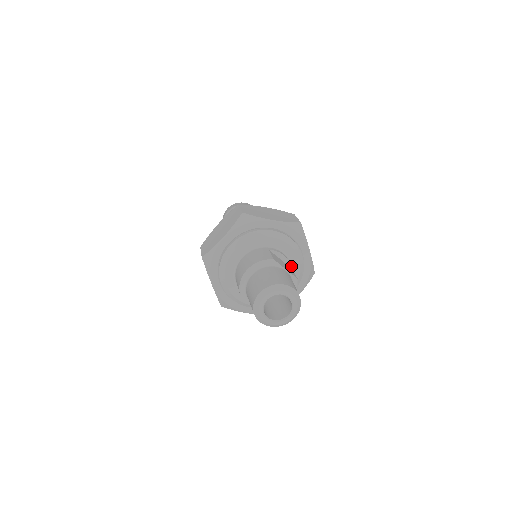
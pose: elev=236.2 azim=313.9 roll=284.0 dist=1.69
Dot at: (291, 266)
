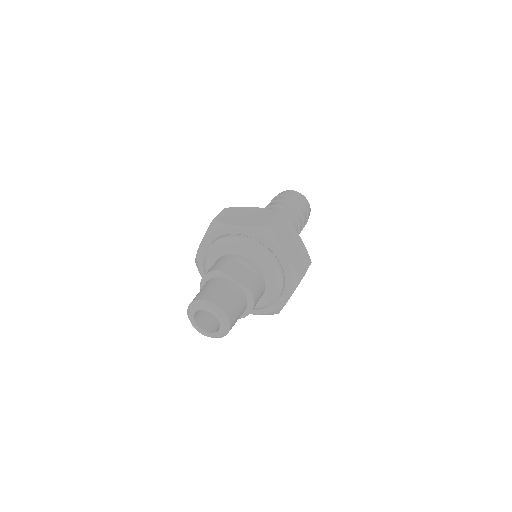
Dot at: (263, 272)
